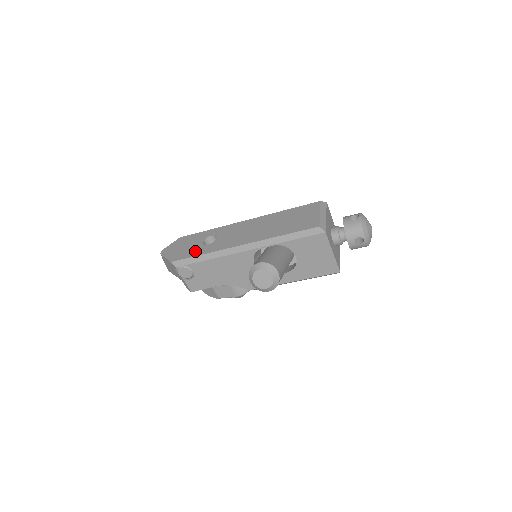
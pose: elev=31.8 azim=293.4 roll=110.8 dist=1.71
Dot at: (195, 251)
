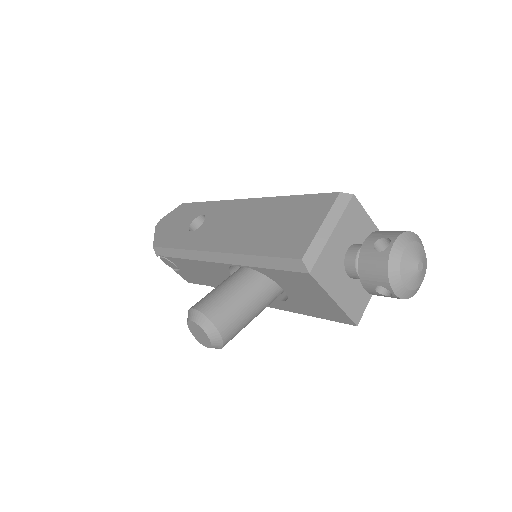
Dot at: (176, 238)
